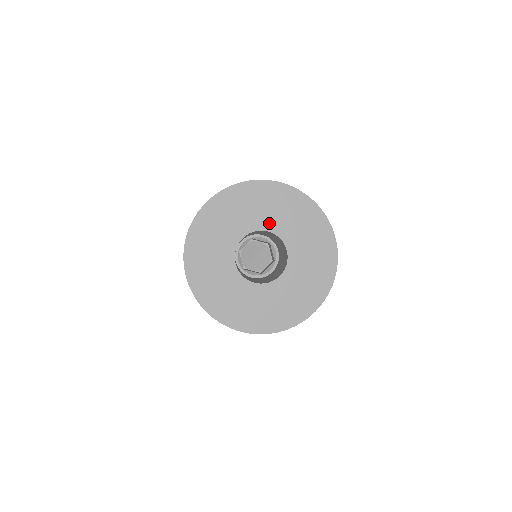
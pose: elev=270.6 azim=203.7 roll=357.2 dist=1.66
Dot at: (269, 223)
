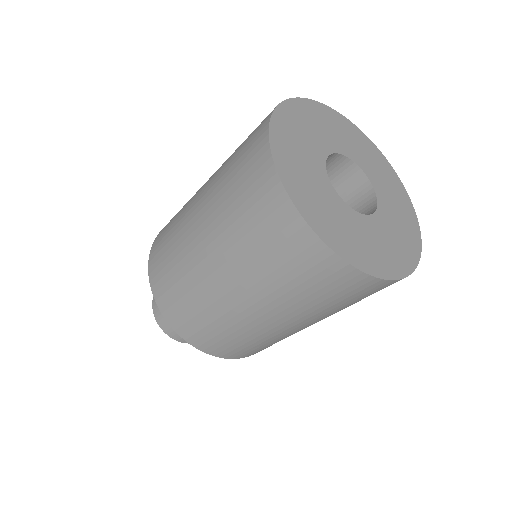
Dot at: (358, 158)
